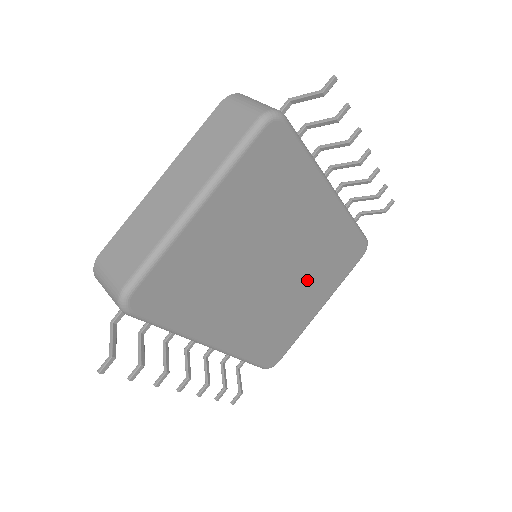
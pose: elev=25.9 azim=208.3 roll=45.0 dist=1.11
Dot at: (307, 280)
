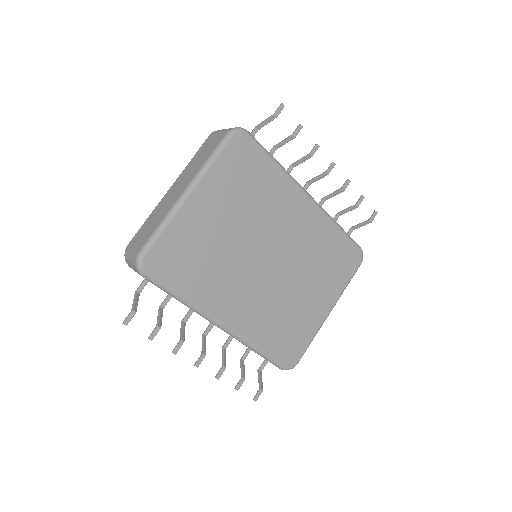
Dot at: (305, 277)
